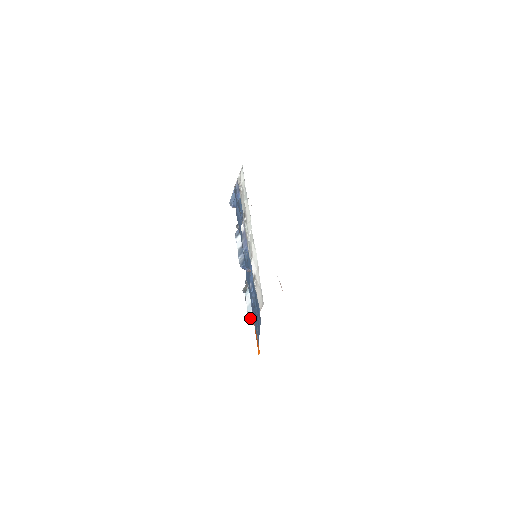
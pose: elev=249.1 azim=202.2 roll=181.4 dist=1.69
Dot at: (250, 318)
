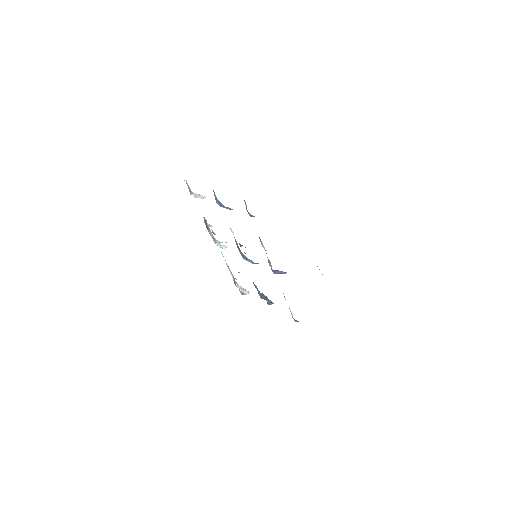
Dot at: occluded
